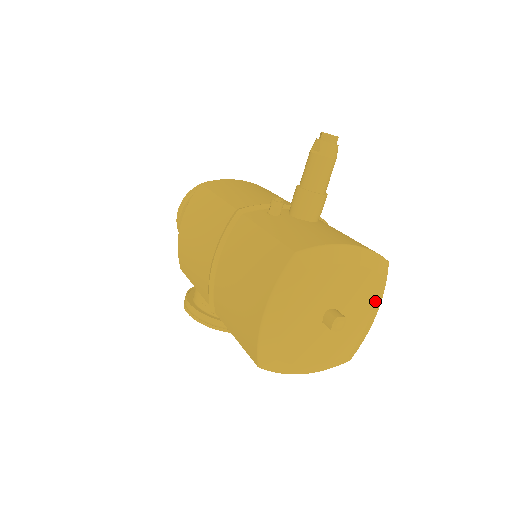
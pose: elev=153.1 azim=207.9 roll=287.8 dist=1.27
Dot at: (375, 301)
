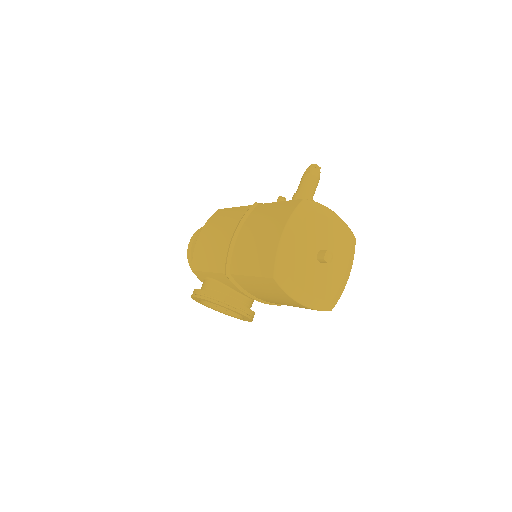
Dot at: (348, 262)
